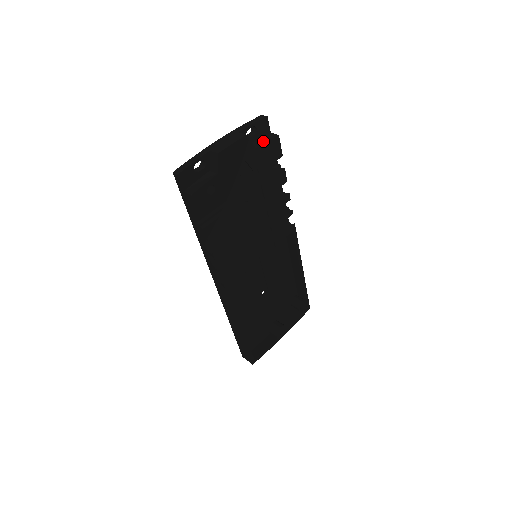
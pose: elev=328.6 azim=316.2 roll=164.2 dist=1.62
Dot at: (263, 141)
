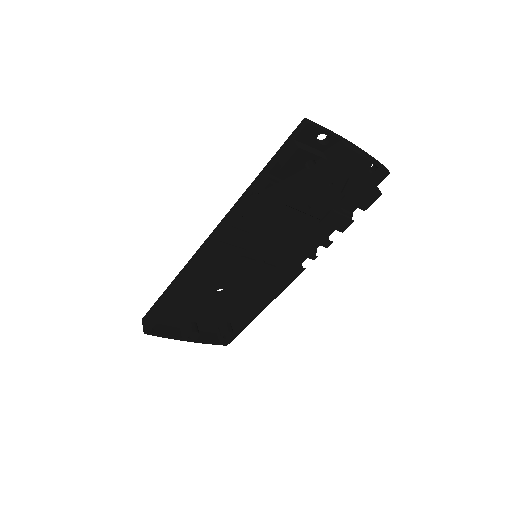
Dot at: (371, 183)
